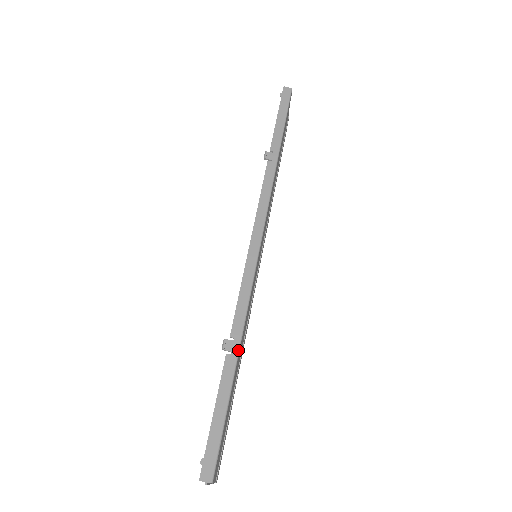
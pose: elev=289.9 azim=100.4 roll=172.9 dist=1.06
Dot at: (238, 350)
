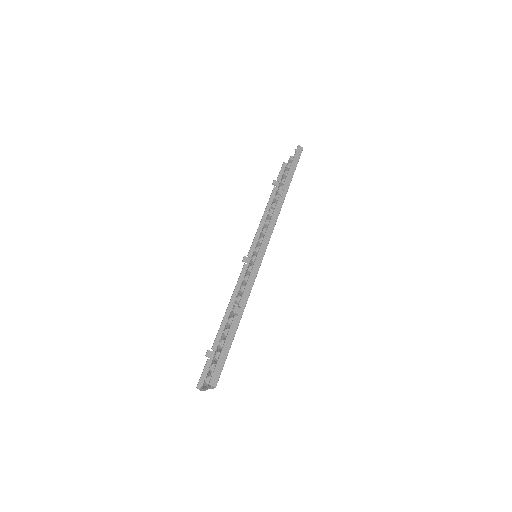
Dot at: occluded
